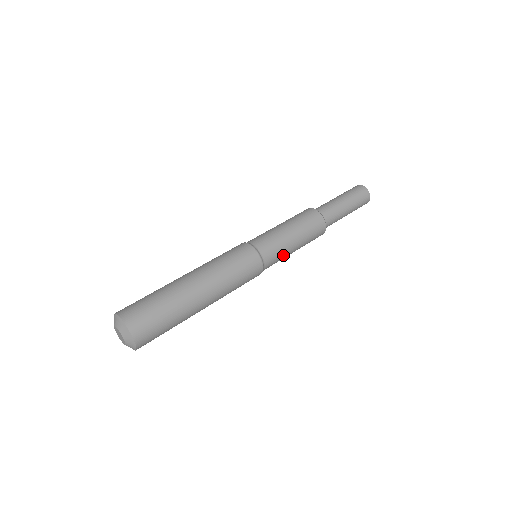
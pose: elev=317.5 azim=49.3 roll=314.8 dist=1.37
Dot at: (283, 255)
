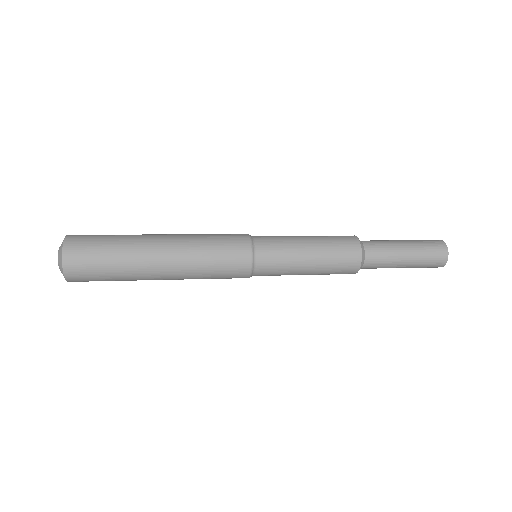
Dot at: (285, 241)
